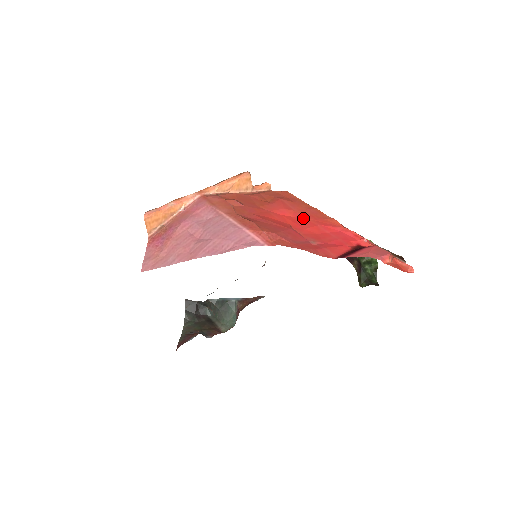
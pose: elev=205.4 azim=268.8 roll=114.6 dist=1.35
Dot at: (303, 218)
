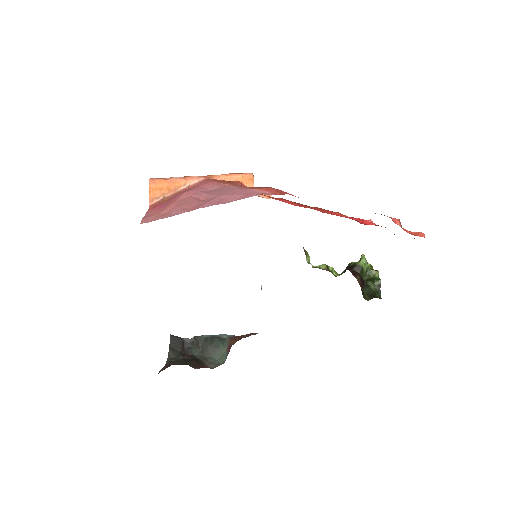
Dot at: (306, 207)
